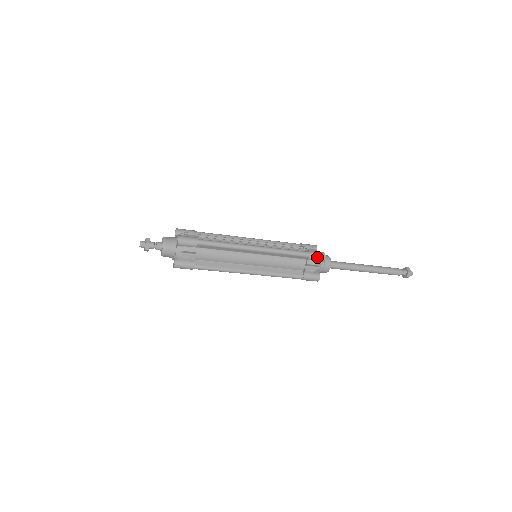
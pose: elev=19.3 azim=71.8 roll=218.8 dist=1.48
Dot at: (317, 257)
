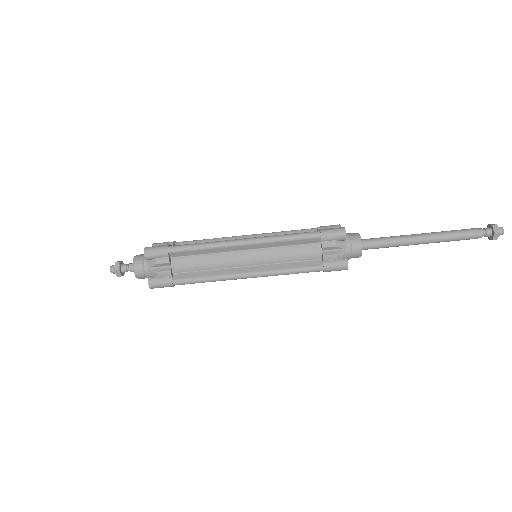
Dot at: (328, 226)
